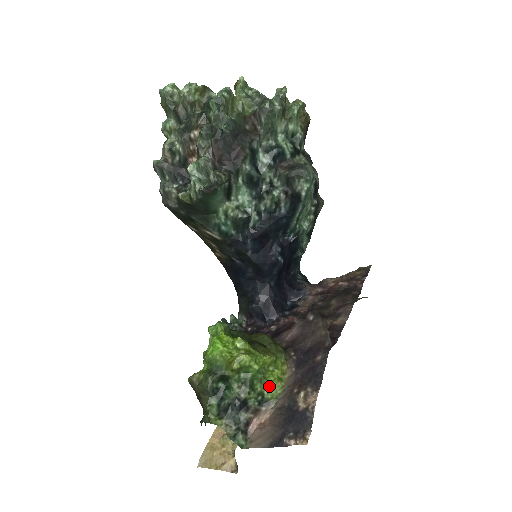
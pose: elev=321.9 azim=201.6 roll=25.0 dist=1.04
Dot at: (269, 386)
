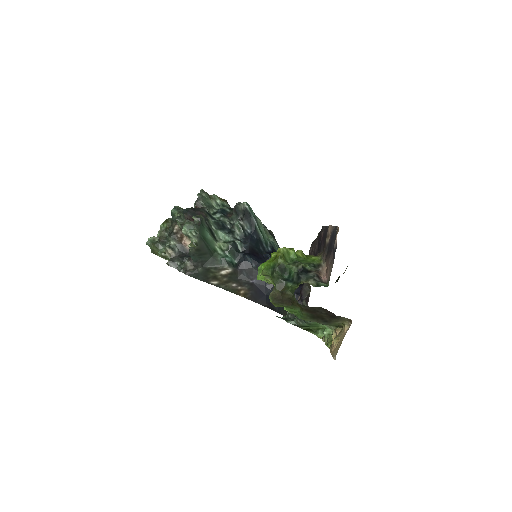
Dot at: (312, 260)
